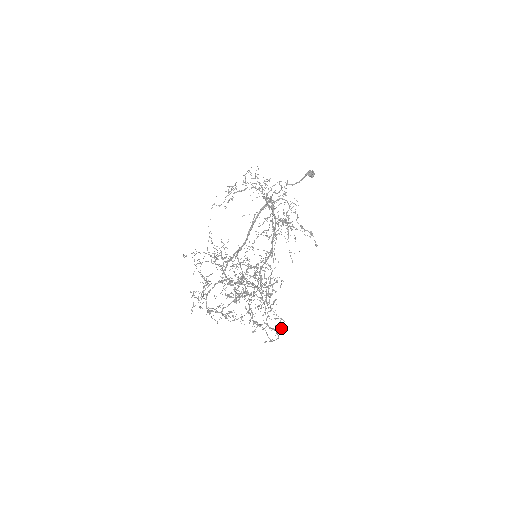
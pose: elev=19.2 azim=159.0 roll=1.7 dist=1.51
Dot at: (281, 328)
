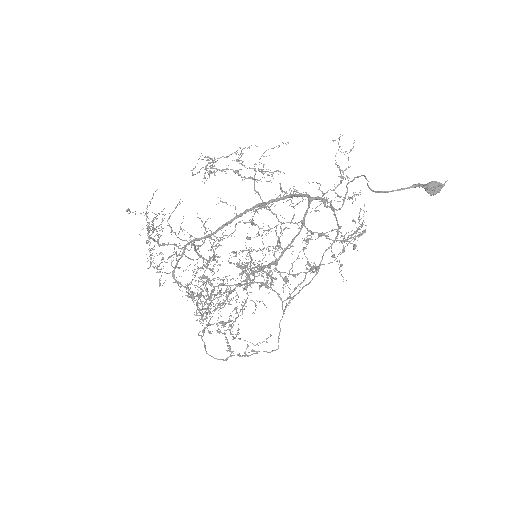
Dot at: (256, 351)
